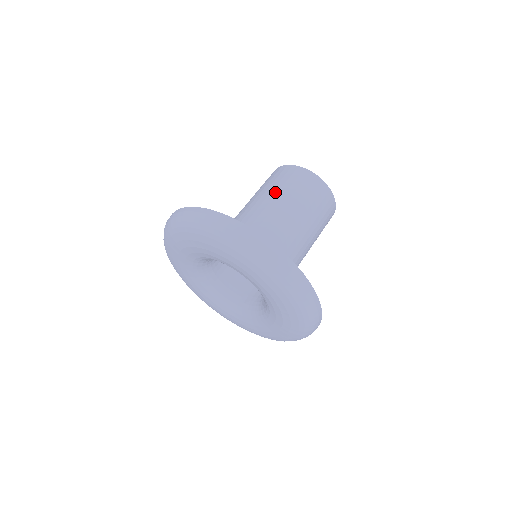
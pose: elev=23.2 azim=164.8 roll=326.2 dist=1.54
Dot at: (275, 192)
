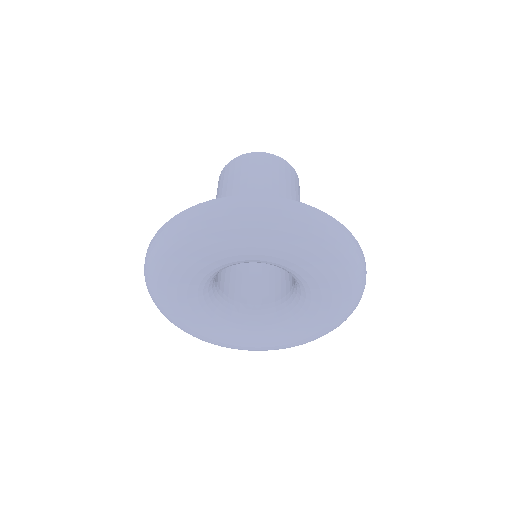
Dot at: (277, 183)
